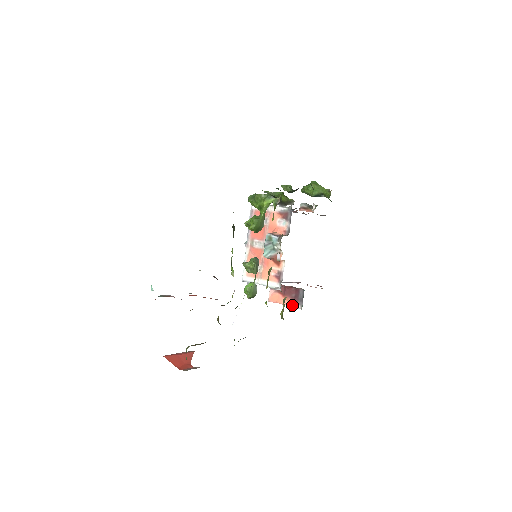
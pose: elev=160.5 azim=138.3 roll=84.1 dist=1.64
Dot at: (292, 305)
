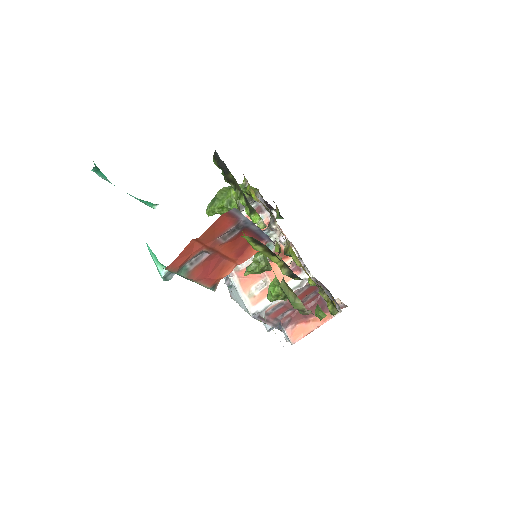
Dot at: (326, 319)
